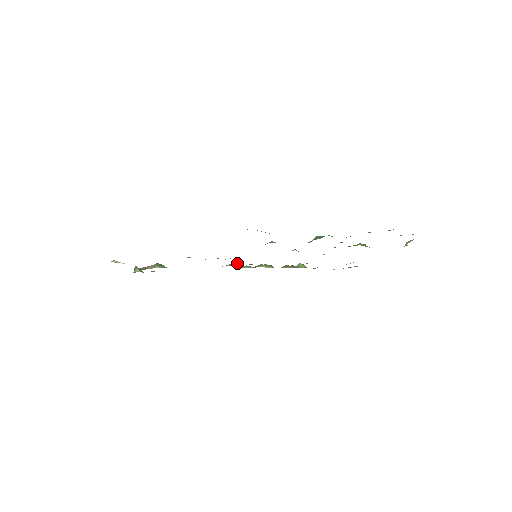
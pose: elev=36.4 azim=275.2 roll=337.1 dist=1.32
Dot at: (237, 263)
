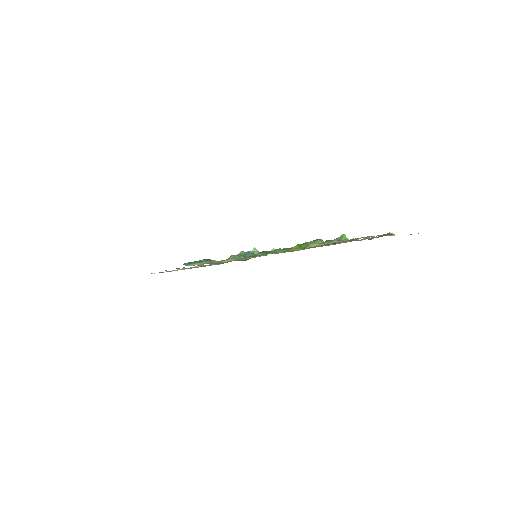
Dot at: (280, 248)
